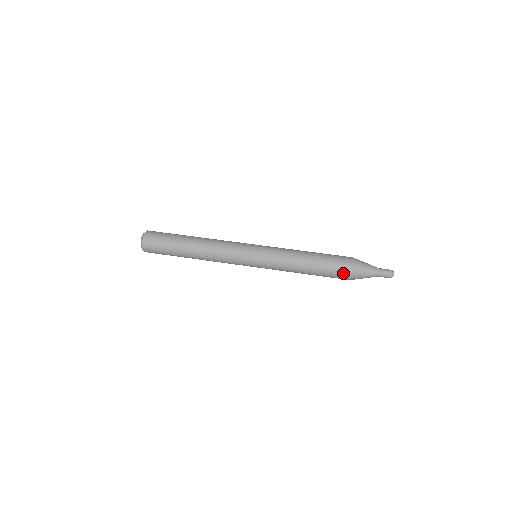
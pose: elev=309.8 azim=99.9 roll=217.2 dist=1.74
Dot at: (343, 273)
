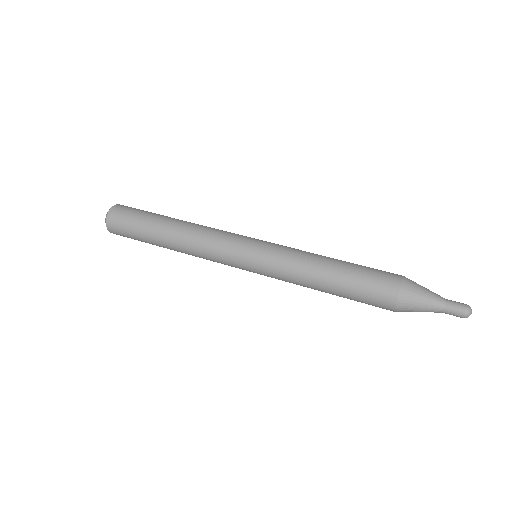
Dot at: (381, 305)
